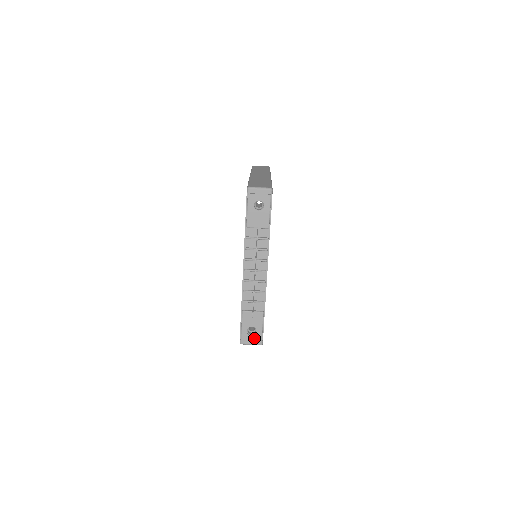
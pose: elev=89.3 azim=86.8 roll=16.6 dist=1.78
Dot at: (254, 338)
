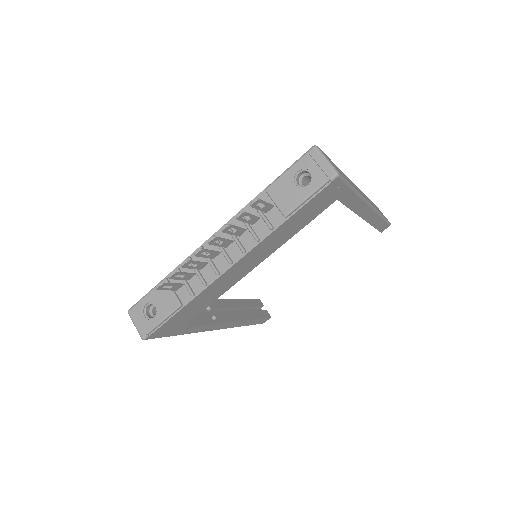
Dot at: (144, 321)
